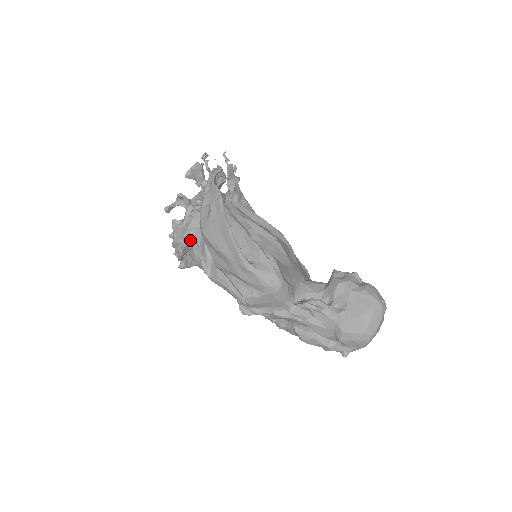
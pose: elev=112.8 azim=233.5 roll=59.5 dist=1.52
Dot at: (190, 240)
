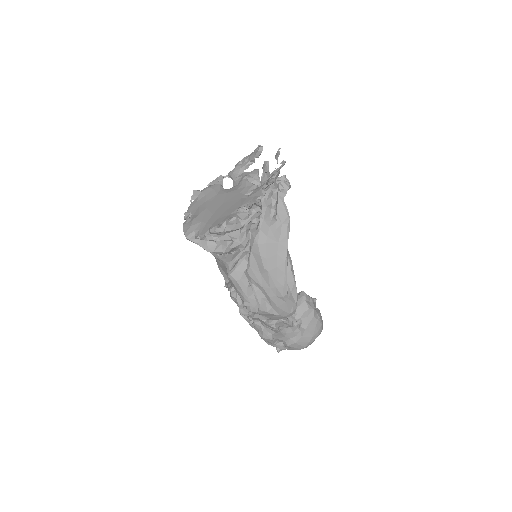
Dot at: (236, 239)
